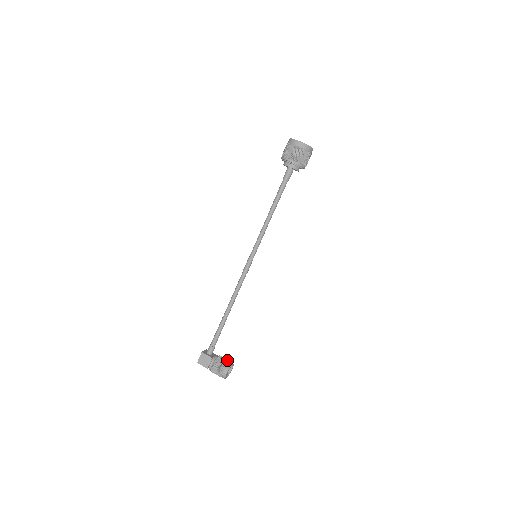
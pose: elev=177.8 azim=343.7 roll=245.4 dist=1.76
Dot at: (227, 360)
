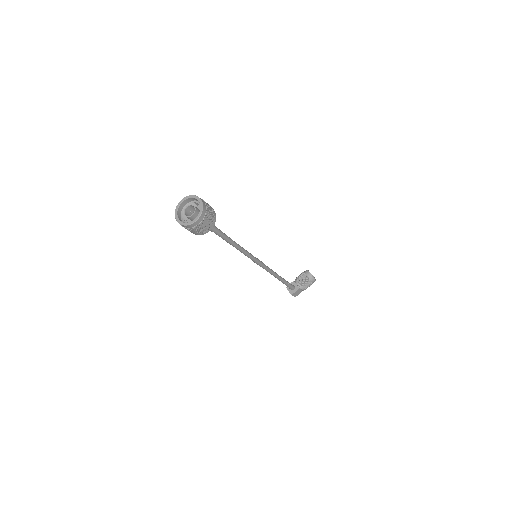
Dot at: (304, 276)
